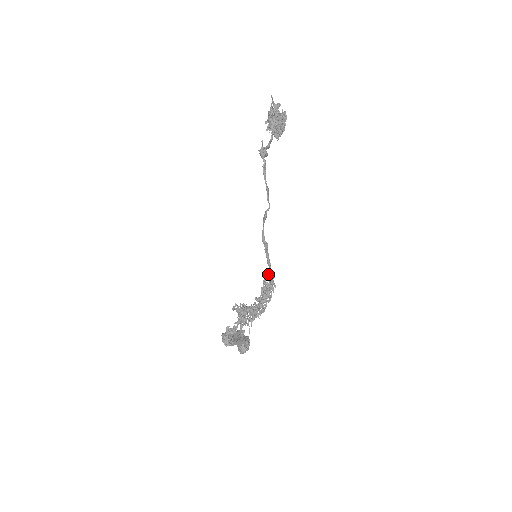
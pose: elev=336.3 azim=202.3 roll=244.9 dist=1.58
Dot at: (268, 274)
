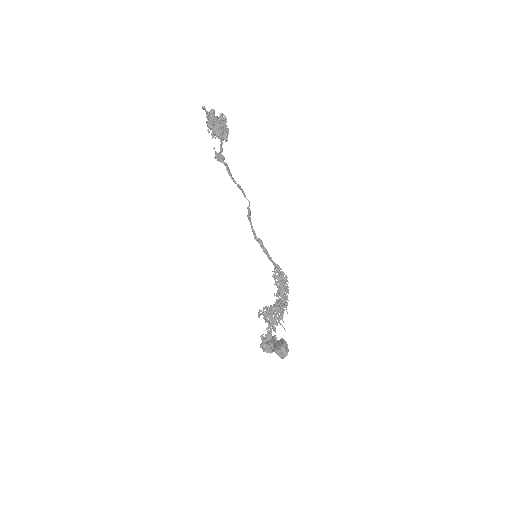
Dot at: (275, 268)
